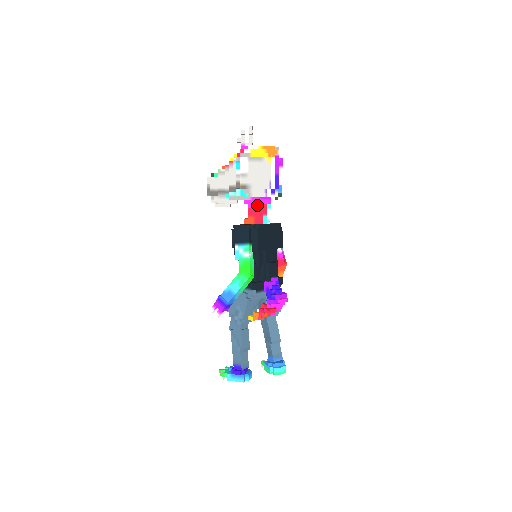
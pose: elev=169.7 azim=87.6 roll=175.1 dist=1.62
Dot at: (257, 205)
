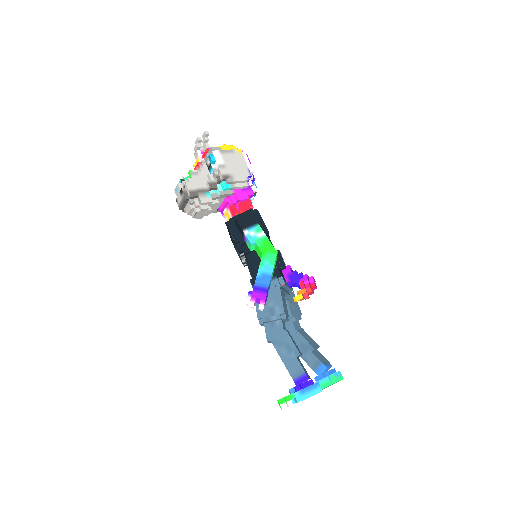
Dot at: (242, 197)
